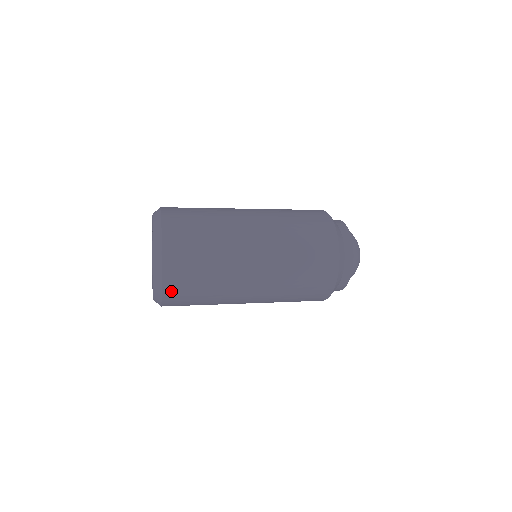
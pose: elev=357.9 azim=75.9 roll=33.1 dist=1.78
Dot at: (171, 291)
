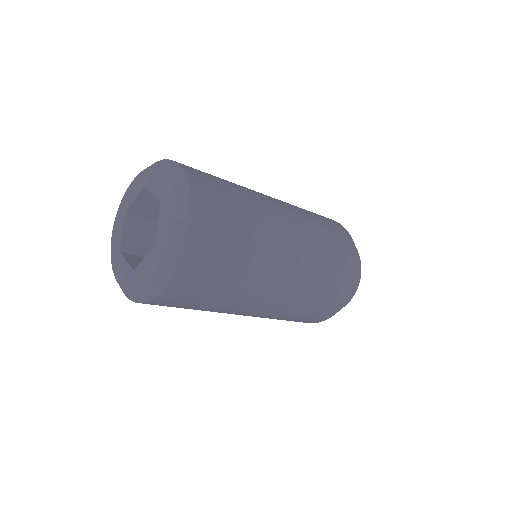
Dot at: (188, 270)
